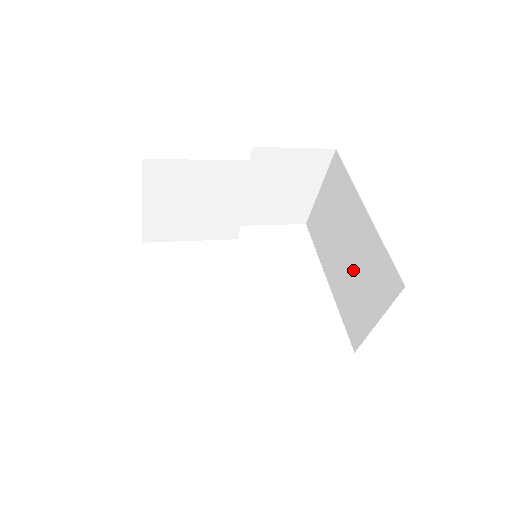
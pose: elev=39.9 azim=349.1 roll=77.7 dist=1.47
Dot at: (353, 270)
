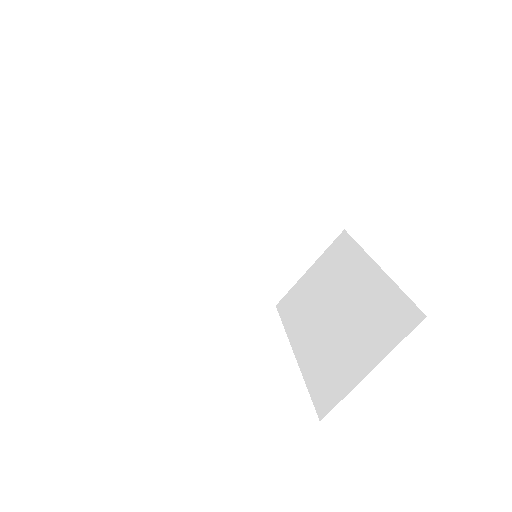
Dot at: (342, 326)
